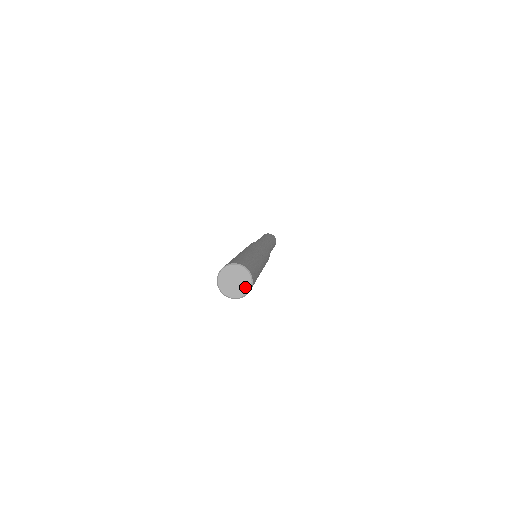
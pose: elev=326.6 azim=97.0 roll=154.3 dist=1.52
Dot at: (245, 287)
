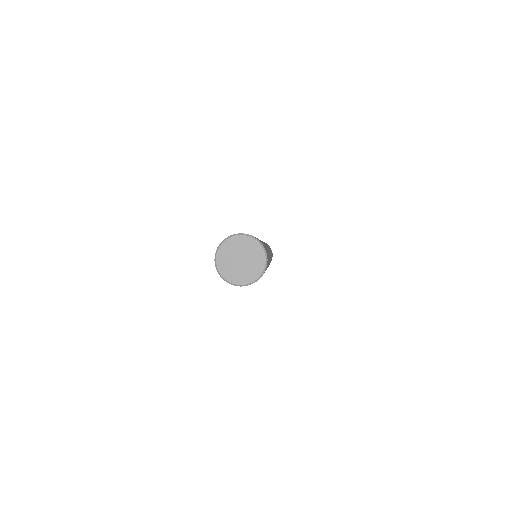
Dot at: (256, 269)
